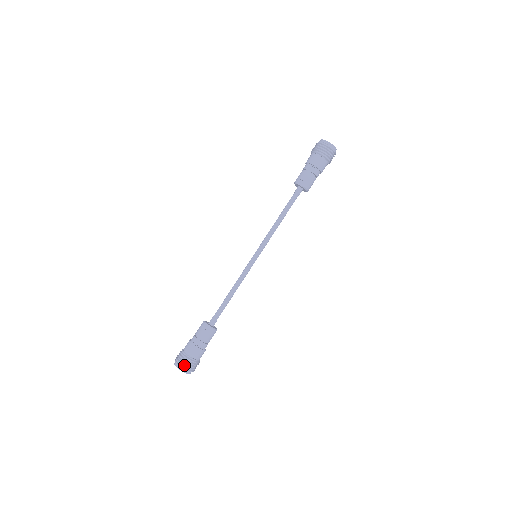
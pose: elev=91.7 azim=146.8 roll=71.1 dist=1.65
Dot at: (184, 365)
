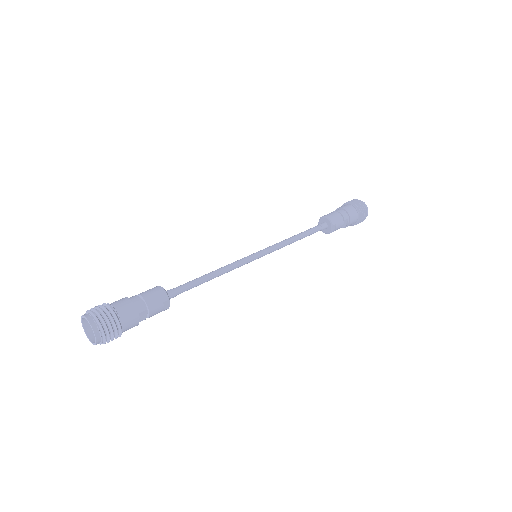
Dot at: occluded
